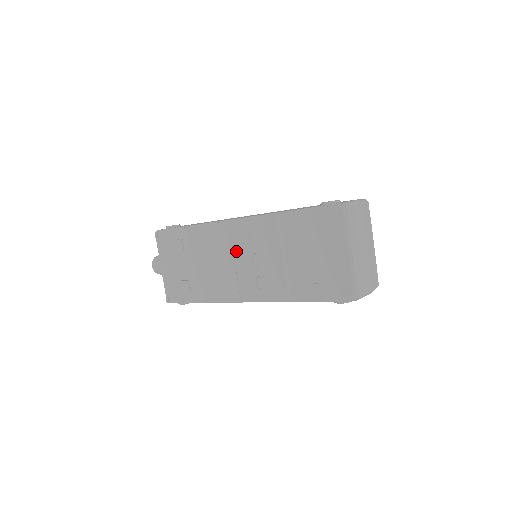
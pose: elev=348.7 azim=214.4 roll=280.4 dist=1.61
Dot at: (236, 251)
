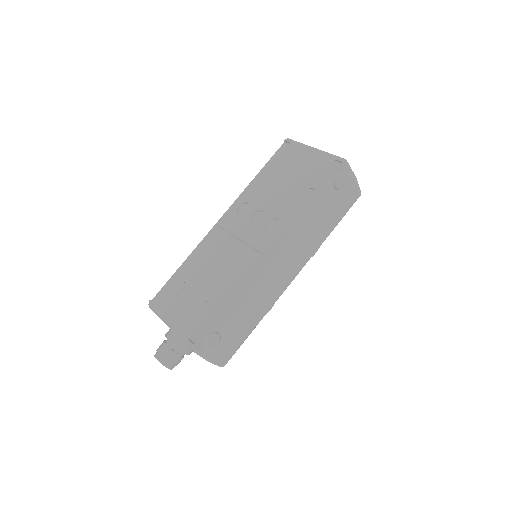
Dot at: (235, 230)
